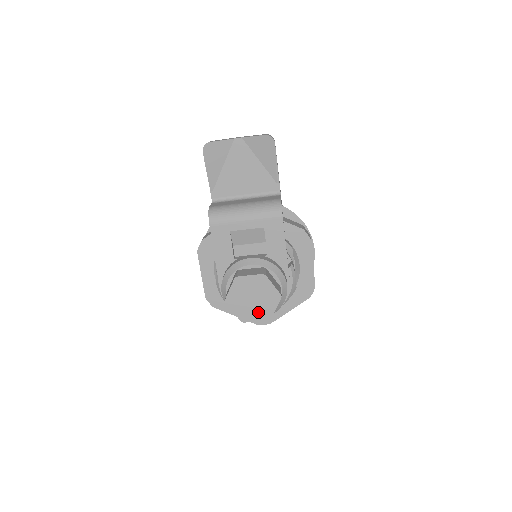
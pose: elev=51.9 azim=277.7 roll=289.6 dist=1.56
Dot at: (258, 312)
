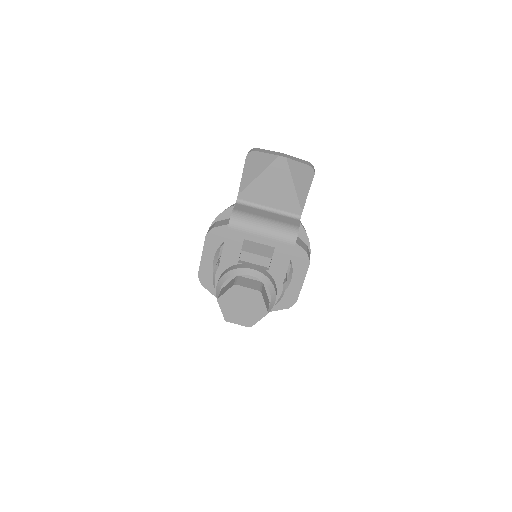
Dot at: (242, 318)
